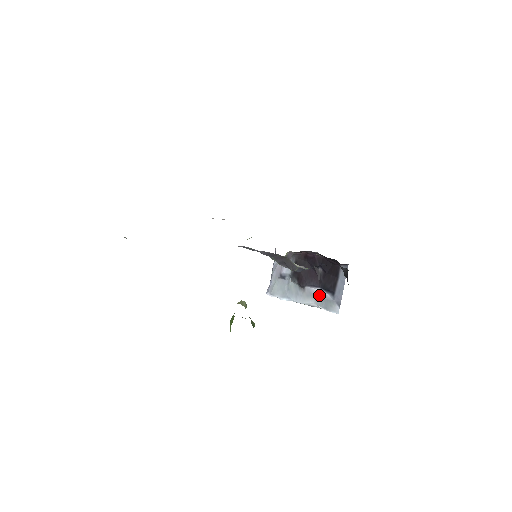
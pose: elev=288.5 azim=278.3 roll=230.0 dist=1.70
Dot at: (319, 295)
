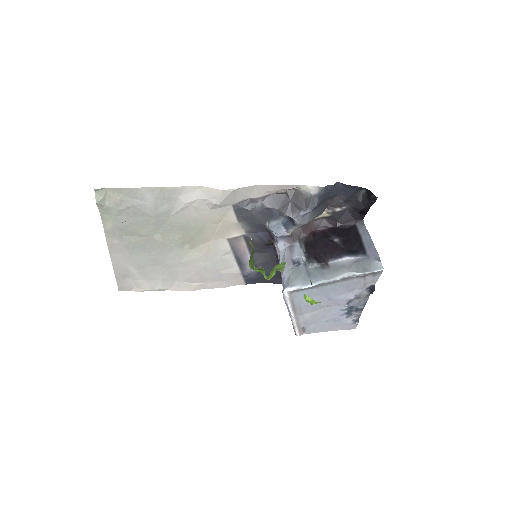
Dot at: (349, 263)
